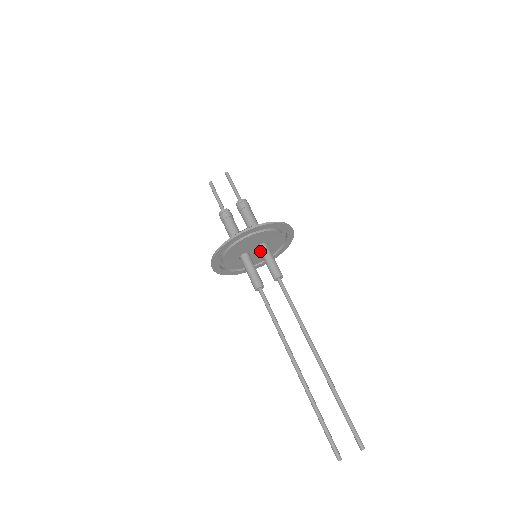
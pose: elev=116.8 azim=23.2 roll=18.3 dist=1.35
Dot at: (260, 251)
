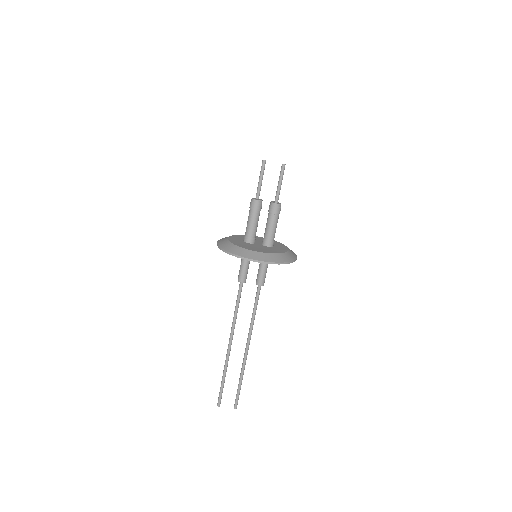
Dot at: occluded
